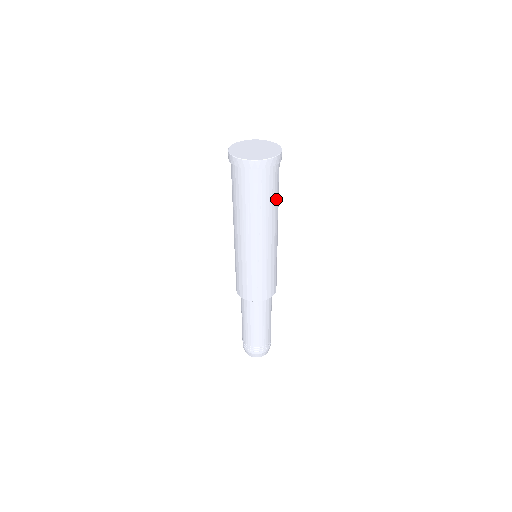
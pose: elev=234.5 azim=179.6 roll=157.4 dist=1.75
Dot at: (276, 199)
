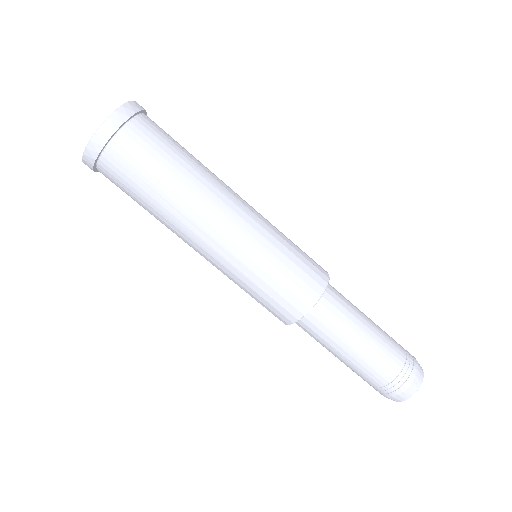
Dot at: (185, 158)
